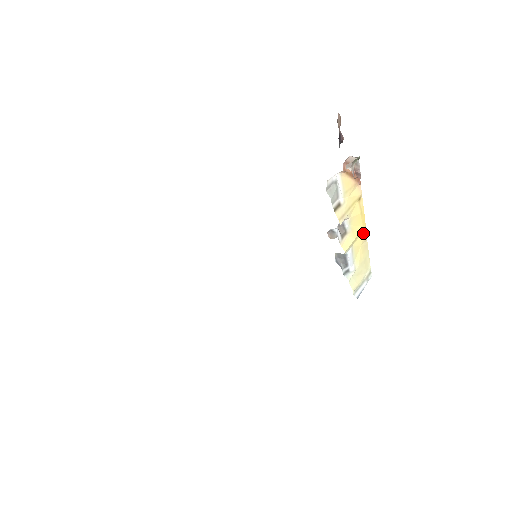
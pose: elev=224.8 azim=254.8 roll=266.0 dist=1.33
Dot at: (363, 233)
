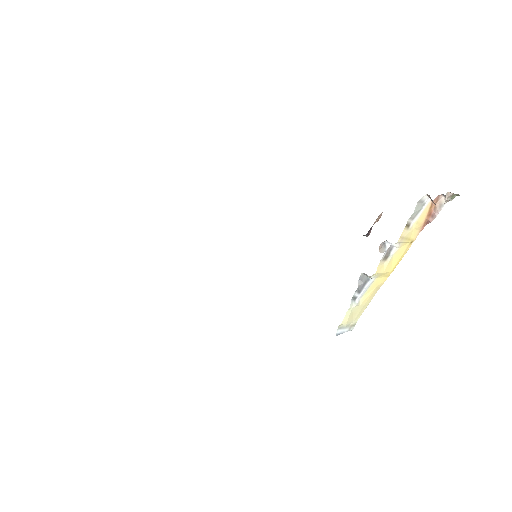
Dot at: (385, 278)
